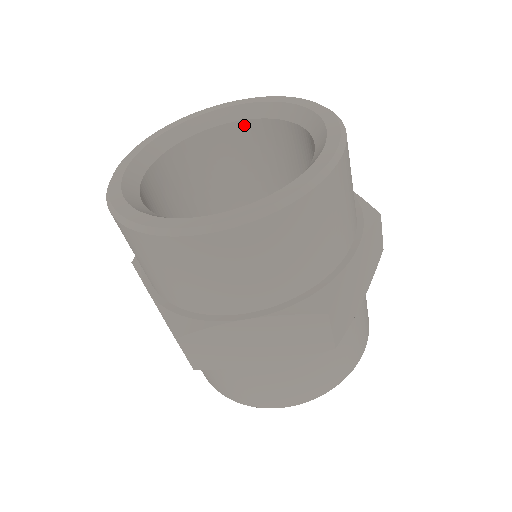
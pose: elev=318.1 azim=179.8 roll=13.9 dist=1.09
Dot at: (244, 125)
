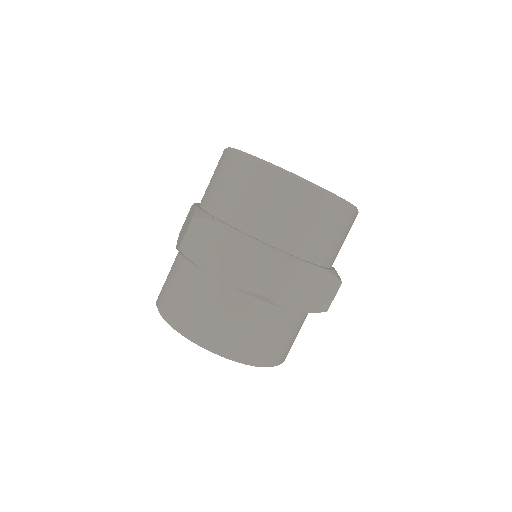
Dot at: occluded
